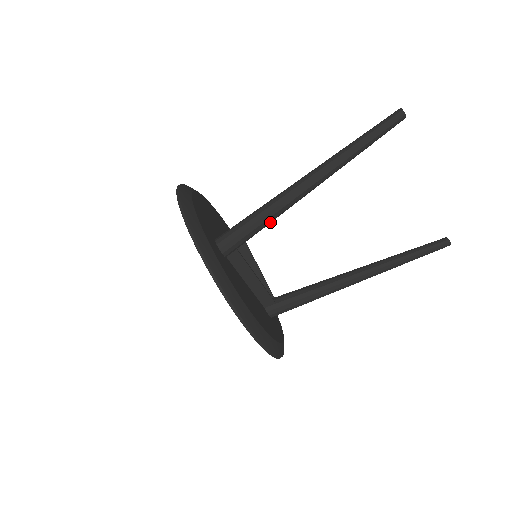
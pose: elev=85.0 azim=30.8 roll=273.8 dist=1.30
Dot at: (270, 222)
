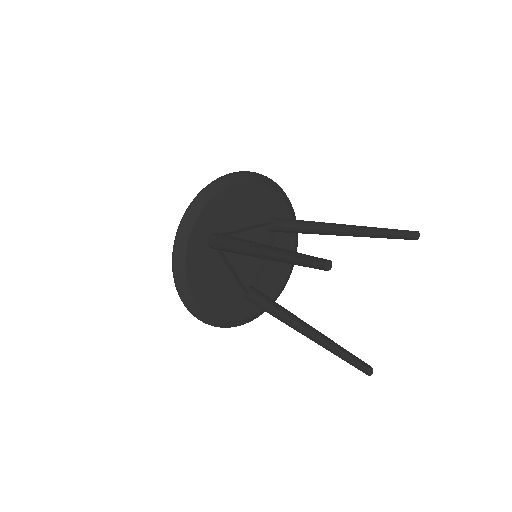
Dot at: occluded
